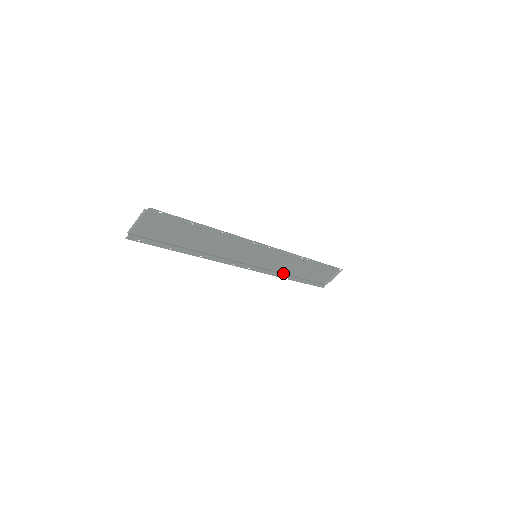
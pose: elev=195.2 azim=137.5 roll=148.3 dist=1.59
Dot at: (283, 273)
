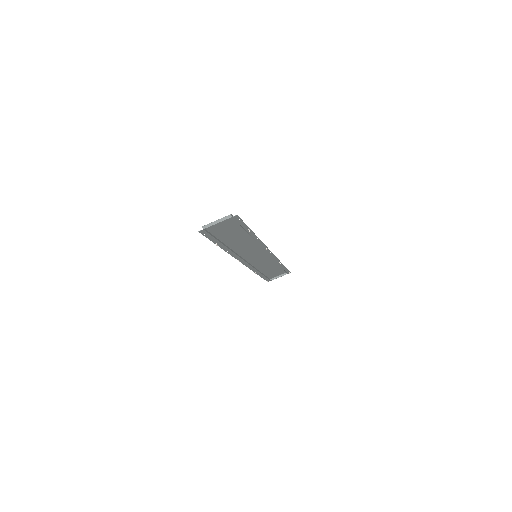
Dot at: (257, 269)
